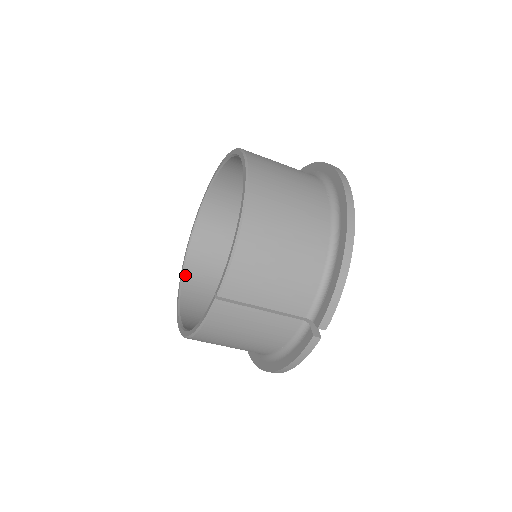
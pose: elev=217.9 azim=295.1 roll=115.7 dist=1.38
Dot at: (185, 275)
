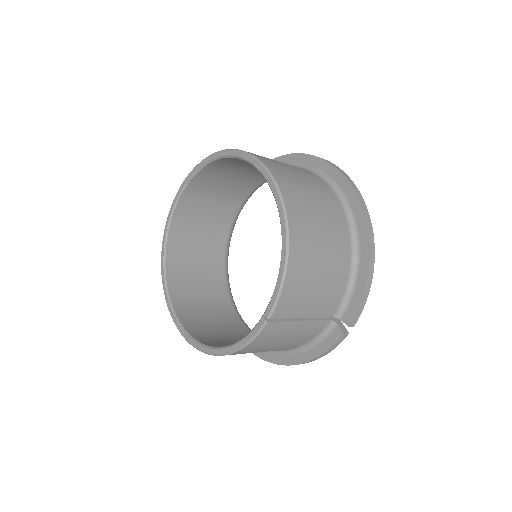
Dot at: (168, 280)
